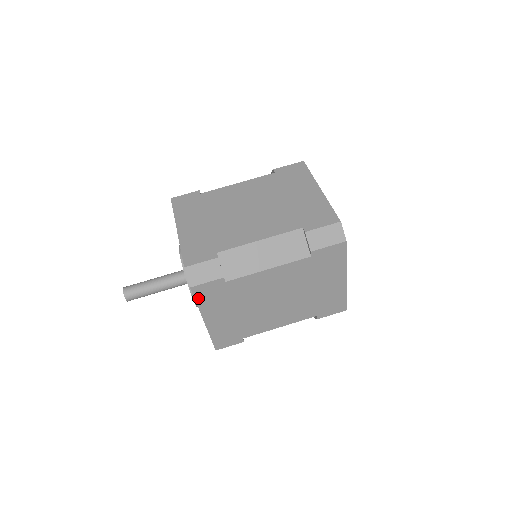
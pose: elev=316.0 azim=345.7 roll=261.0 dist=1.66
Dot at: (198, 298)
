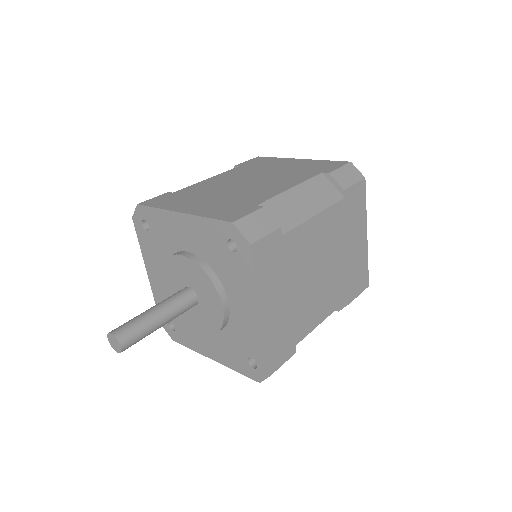
Dot at: (257, 267)
